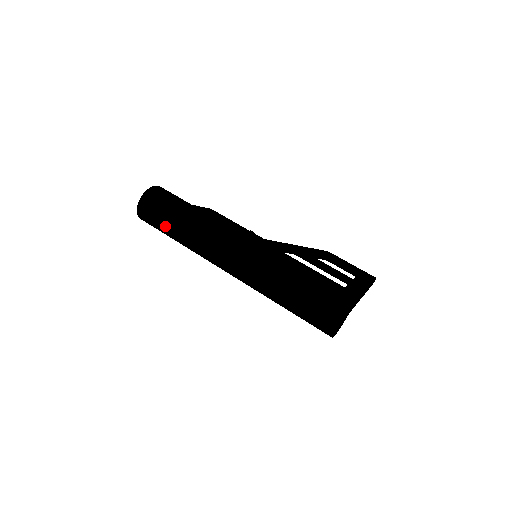
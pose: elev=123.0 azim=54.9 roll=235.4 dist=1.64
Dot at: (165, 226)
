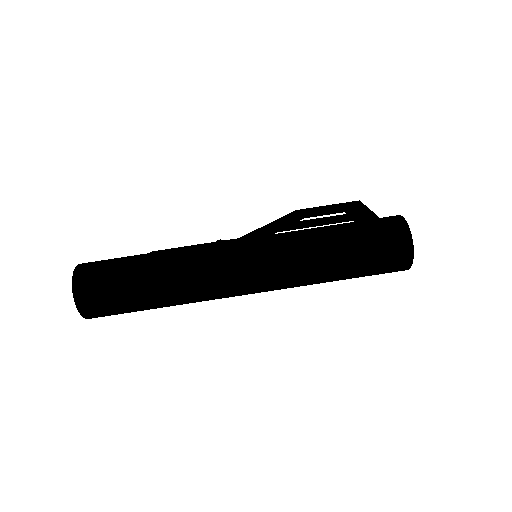
Dot at: (133, 300)
